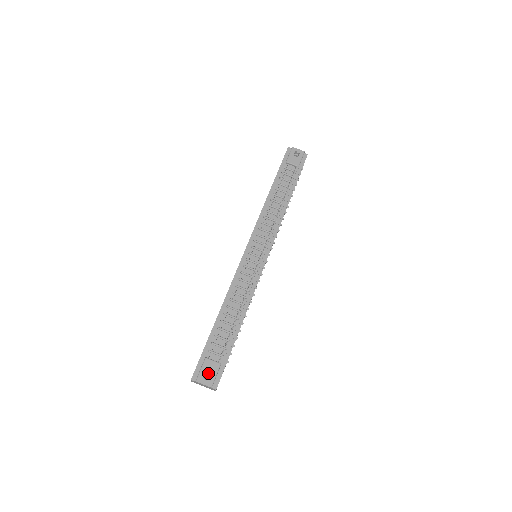
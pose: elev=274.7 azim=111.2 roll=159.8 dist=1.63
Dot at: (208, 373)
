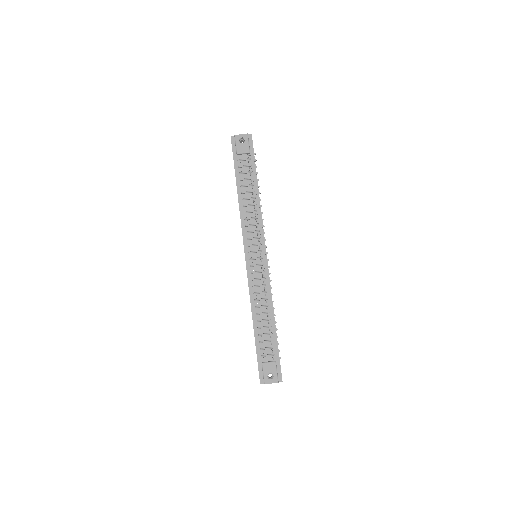
Dot at: (270, 373)
